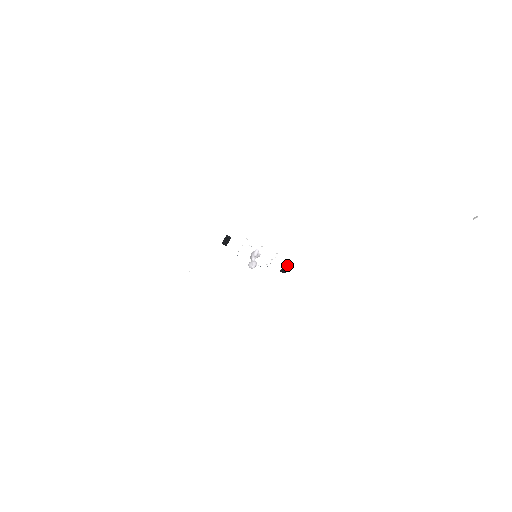
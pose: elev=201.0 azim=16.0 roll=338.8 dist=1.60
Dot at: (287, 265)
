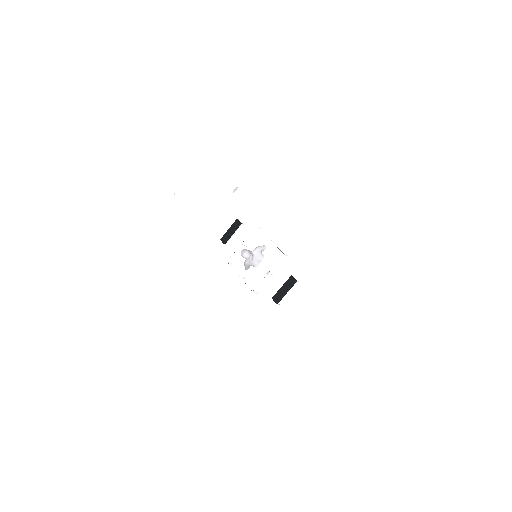
Dot at: (293, 276)
